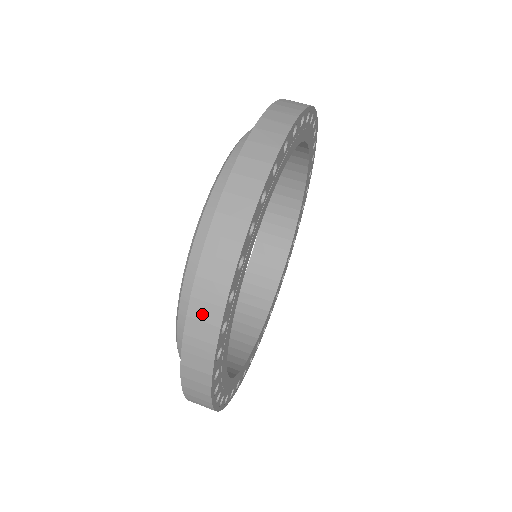
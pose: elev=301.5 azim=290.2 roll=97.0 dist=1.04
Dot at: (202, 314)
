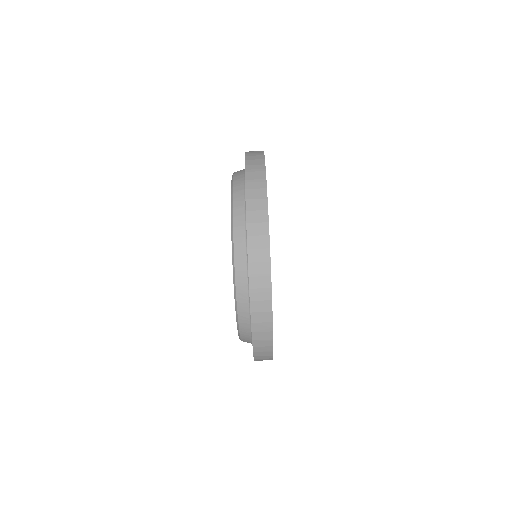
Dot at: occluded
